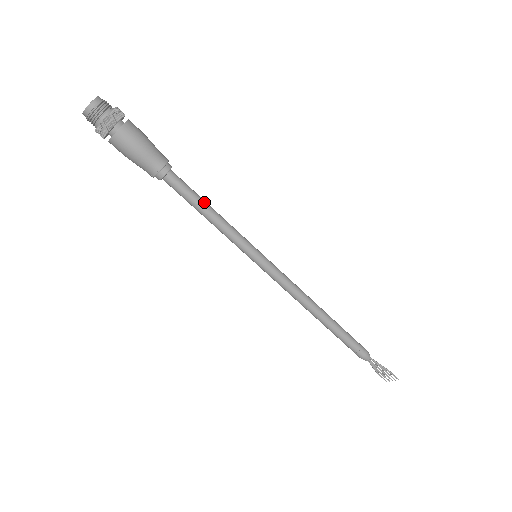
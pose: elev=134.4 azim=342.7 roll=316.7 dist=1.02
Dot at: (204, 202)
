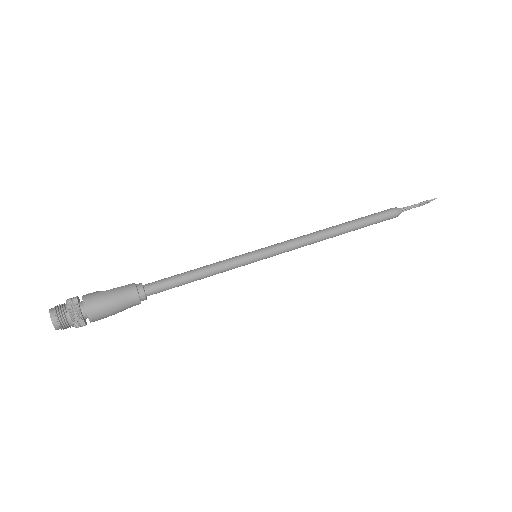
Dot at: (187, 276)
